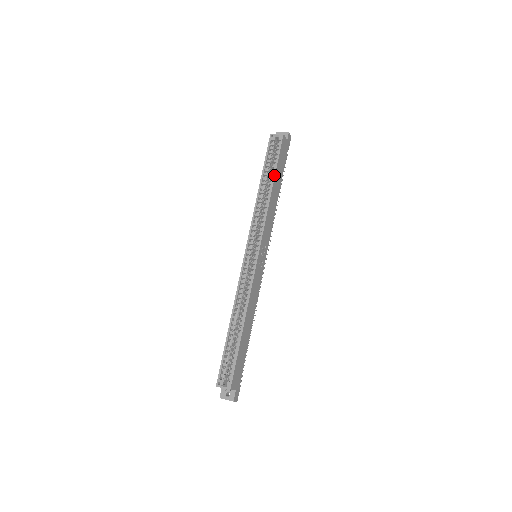
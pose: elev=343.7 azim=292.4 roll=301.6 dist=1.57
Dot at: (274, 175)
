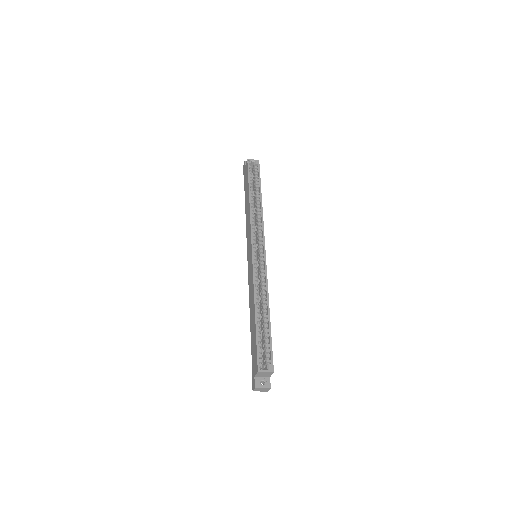
Dot at: (260, 190)
